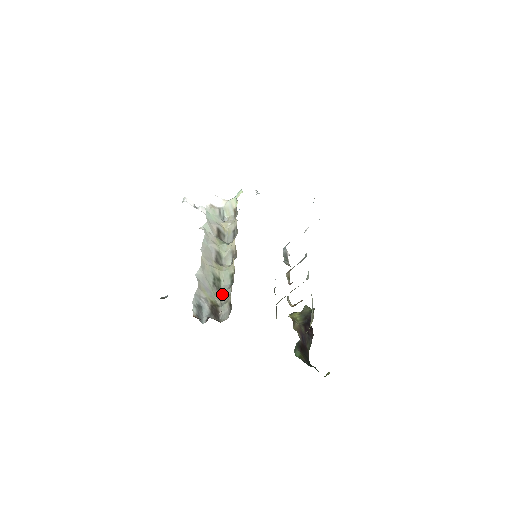
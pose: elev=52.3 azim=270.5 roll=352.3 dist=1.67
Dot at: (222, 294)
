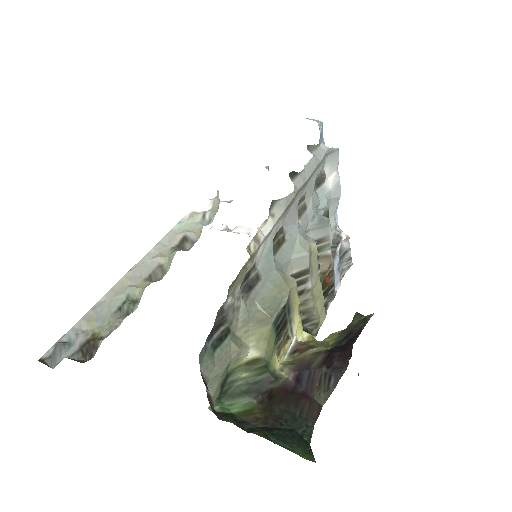
Dot at: (122, 321)
